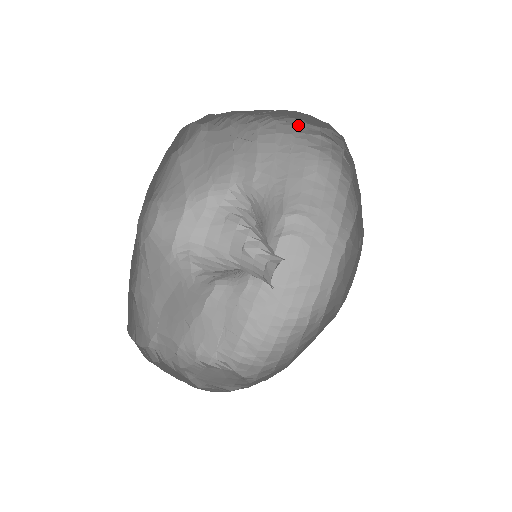
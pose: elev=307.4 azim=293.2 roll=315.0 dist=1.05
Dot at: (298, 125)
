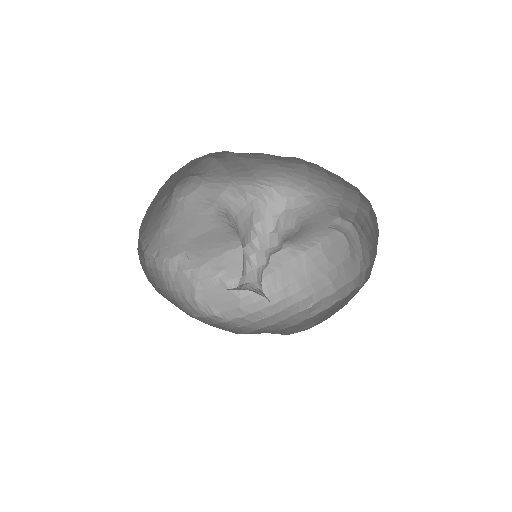
Dot at: occluded
